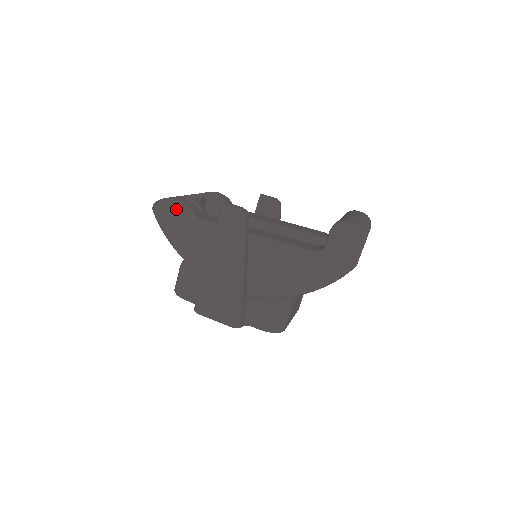
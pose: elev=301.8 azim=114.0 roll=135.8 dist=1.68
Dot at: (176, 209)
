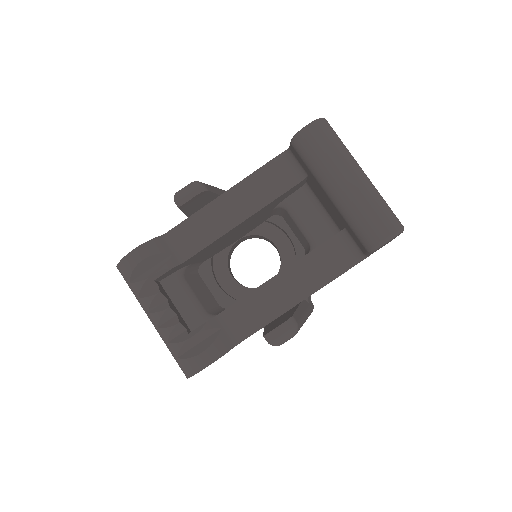
Dot at: occluded
